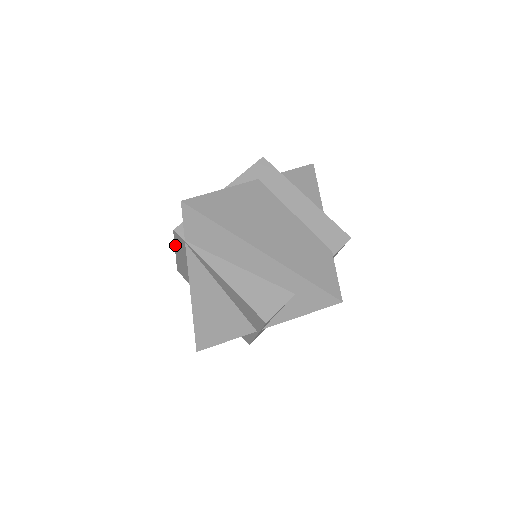
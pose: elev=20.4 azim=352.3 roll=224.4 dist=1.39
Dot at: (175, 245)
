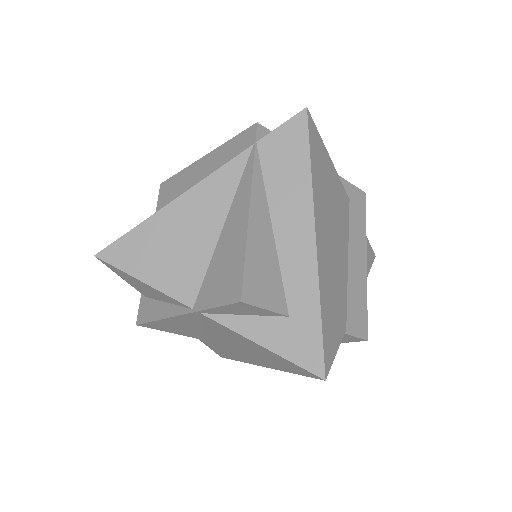
Dot at: (223, 145)
